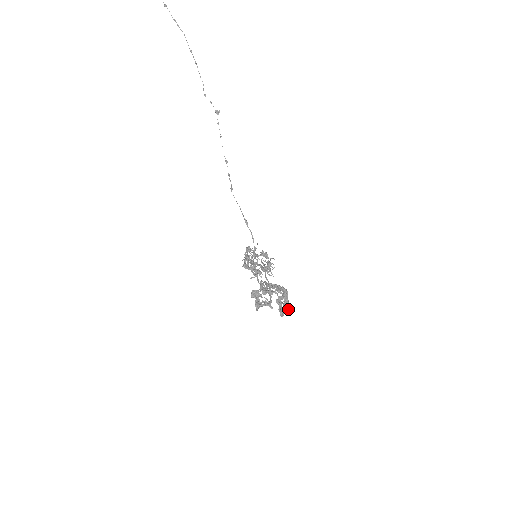
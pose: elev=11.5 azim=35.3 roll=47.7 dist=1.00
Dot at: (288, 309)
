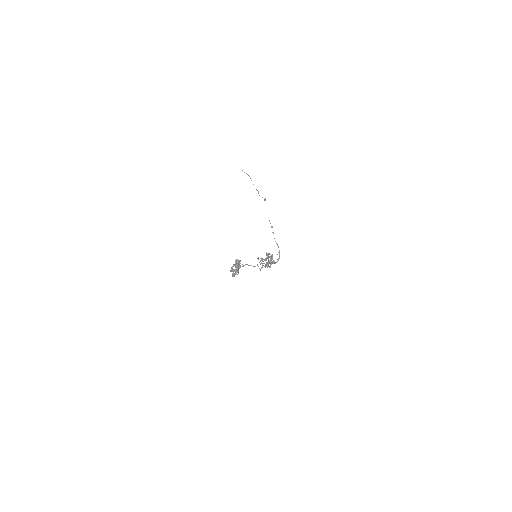
Dot at: (236, 268)
